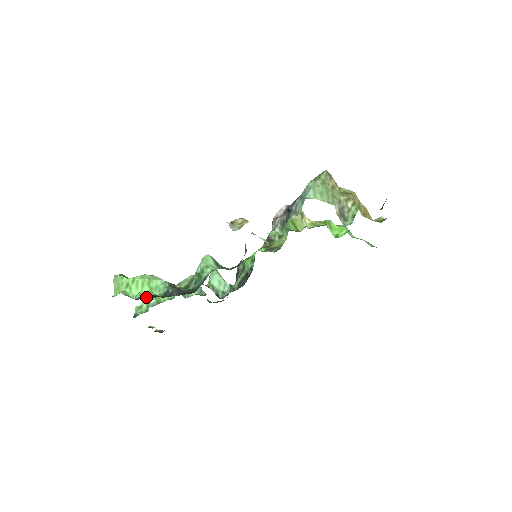
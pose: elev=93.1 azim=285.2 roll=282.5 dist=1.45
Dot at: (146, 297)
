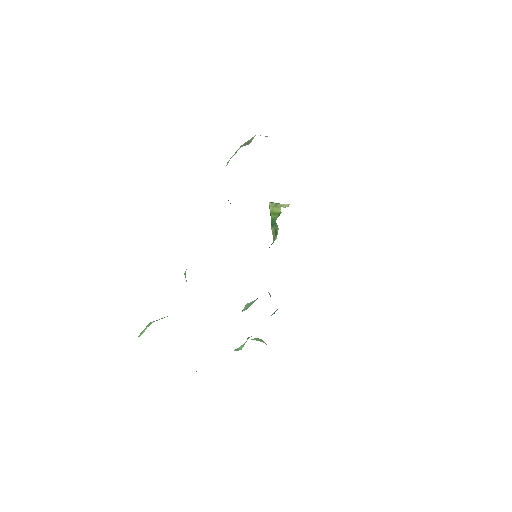
Dot at: occluded
